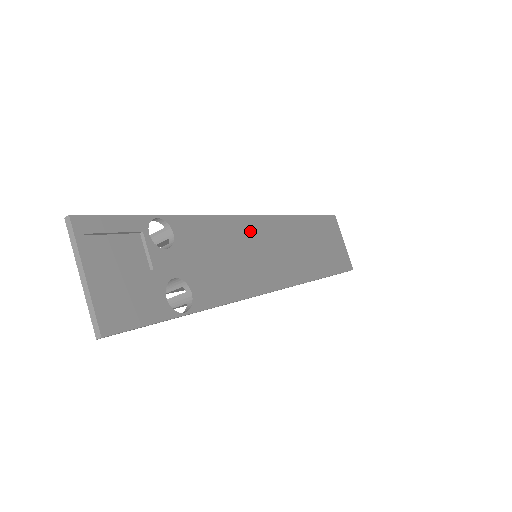
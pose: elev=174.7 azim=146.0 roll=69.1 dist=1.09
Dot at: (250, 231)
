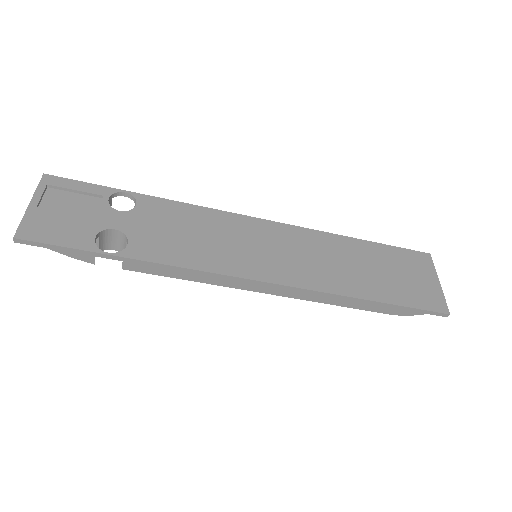
Dot at: (244, 227)
